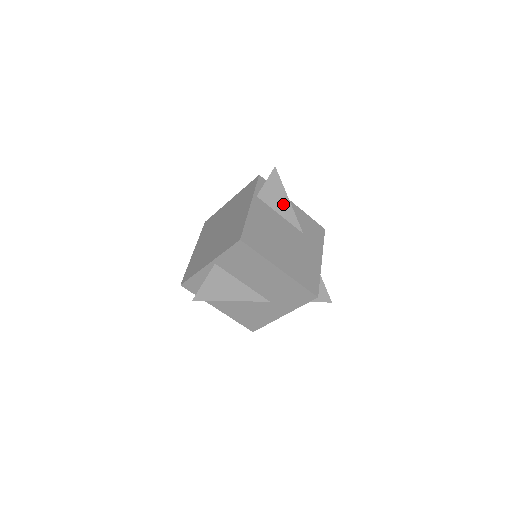
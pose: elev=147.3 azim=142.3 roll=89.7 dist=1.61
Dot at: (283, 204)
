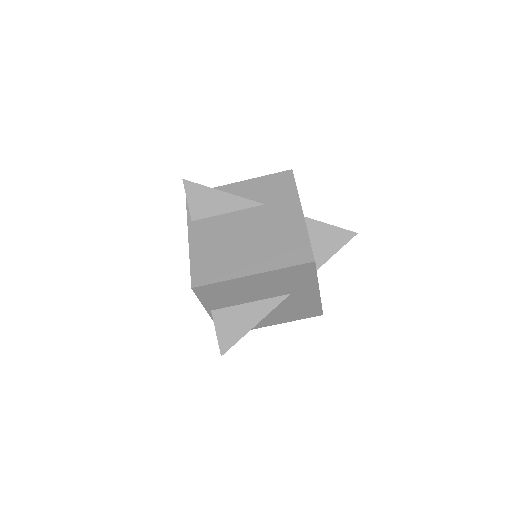
Dot at: (221, 201)
